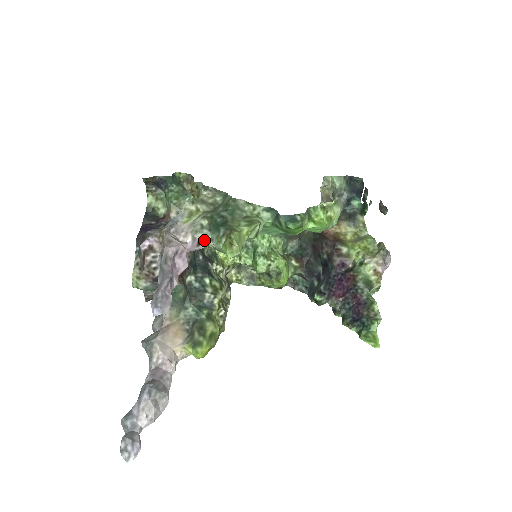
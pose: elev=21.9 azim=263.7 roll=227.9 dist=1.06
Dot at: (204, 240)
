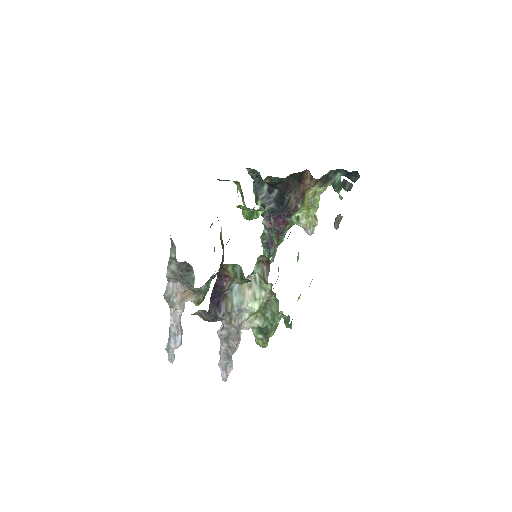
Dot at: occluded
